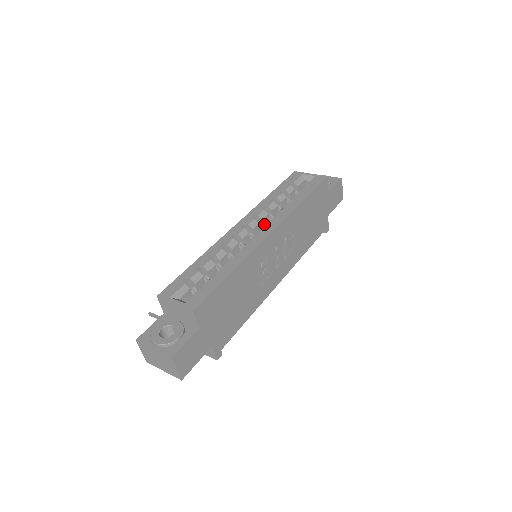
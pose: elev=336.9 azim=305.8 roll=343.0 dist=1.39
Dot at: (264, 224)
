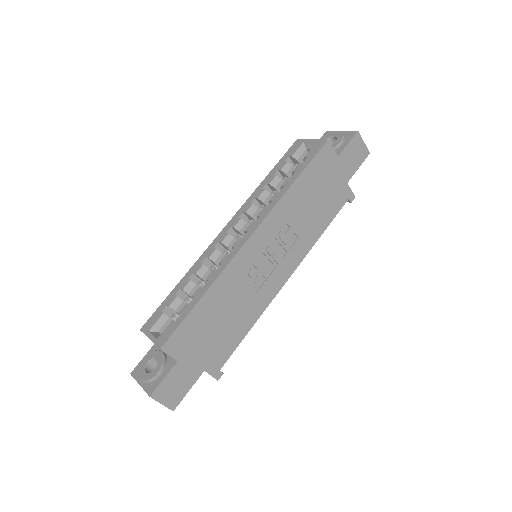
Dot at: occluded
